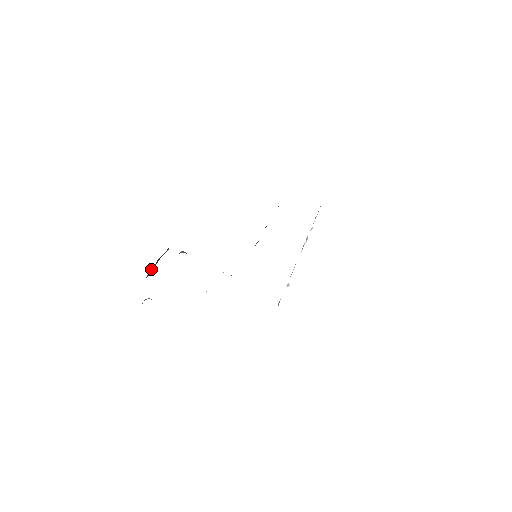
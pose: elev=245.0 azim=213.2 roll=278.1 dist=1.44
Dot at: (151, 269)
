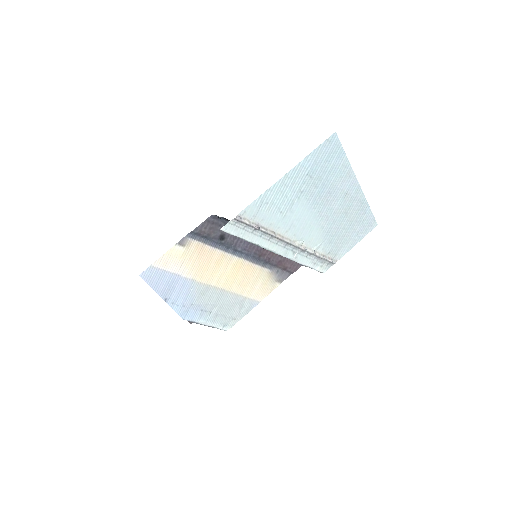
Dot at: occluded
